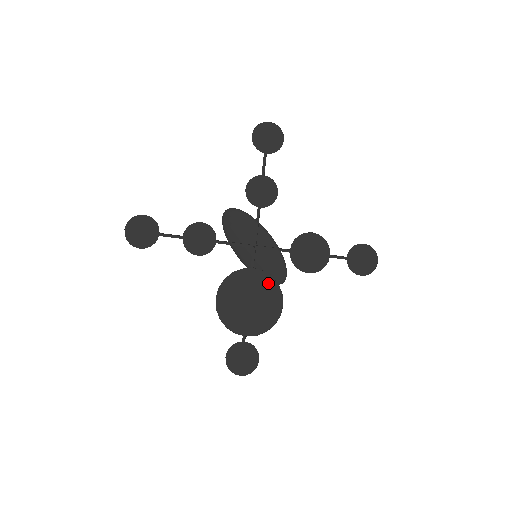
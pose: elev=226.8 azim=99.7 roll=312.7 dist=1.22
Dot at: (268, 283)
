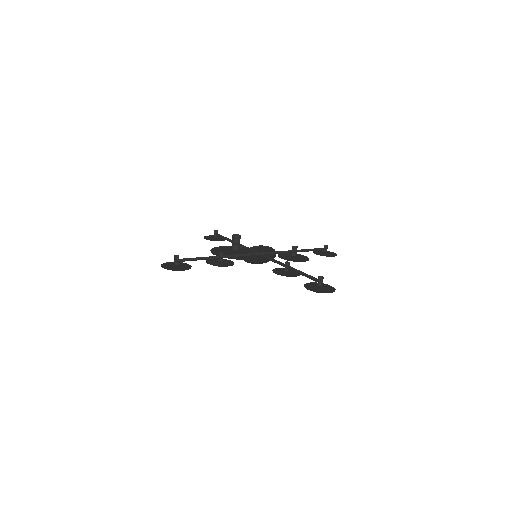
Dot at: occluded
